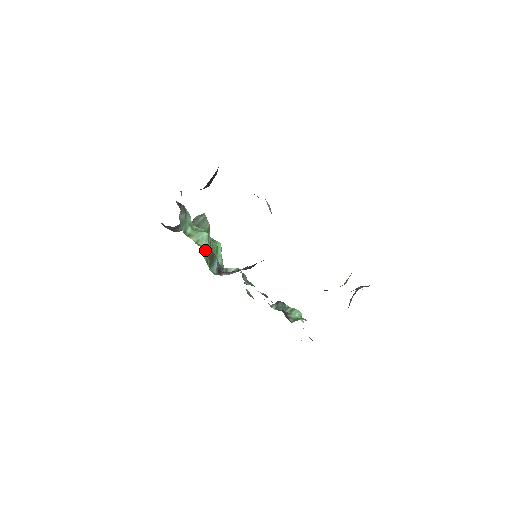
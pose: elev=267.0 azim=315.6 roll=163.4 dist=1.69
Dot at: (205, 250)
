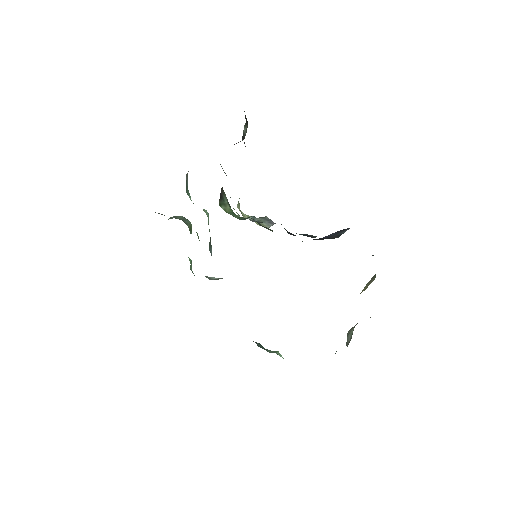
Dot at: (208, 223)
